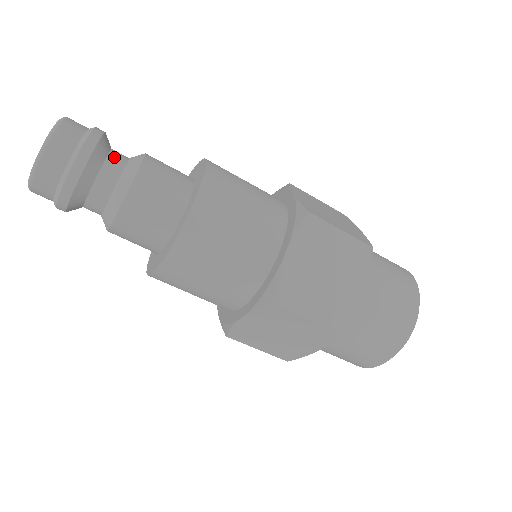
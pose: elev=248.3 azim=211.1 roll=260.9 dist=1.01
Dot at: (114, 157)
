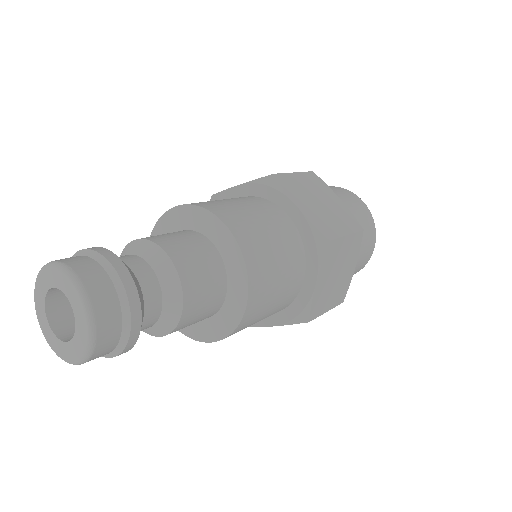
Dot at: (146, 284)
